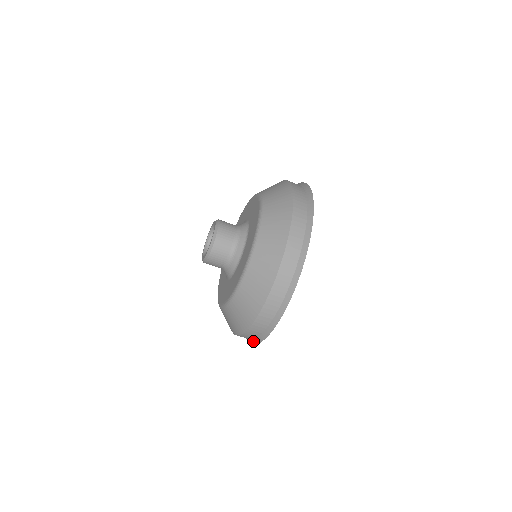
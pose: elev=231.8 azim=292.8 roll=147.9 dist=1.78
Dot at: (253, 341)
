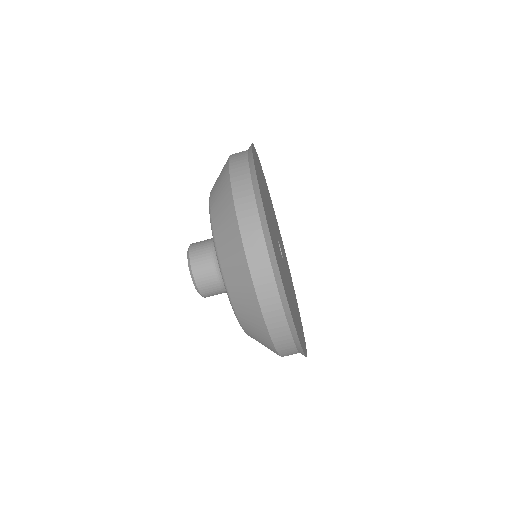
Dot at: (284, 306)
